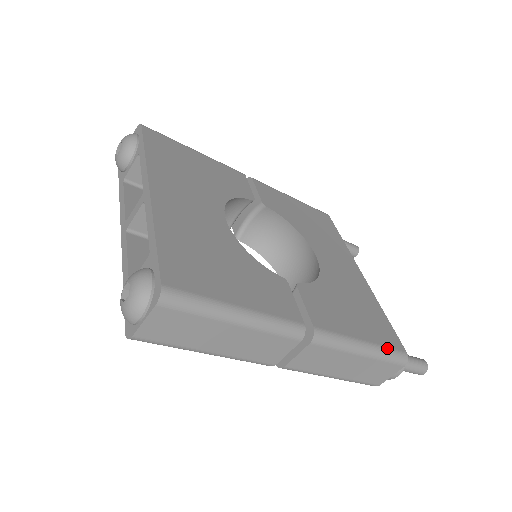
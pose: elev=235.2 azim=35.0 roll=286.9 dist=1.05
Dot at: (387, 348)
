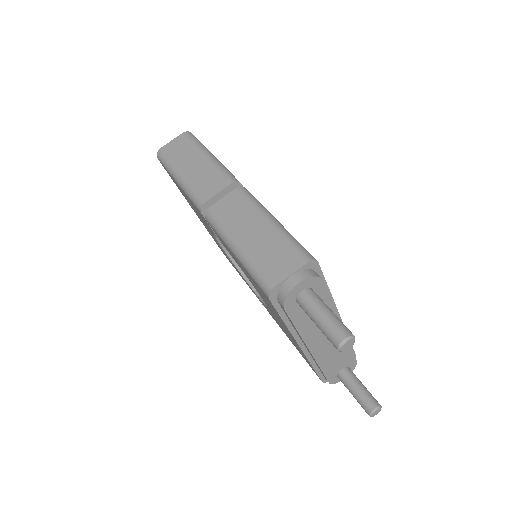
Dot at: (297, 241)
